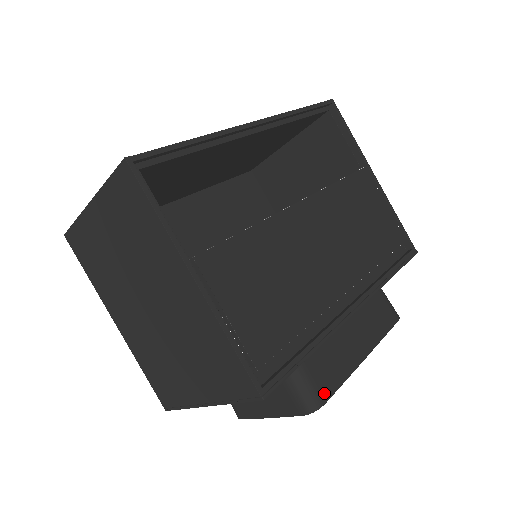
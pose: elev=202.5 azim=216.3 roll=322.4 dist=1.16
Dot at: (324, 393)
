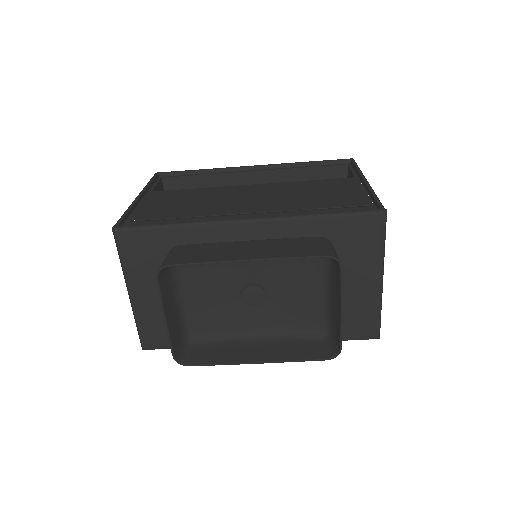
Dot at: (176, 261)
